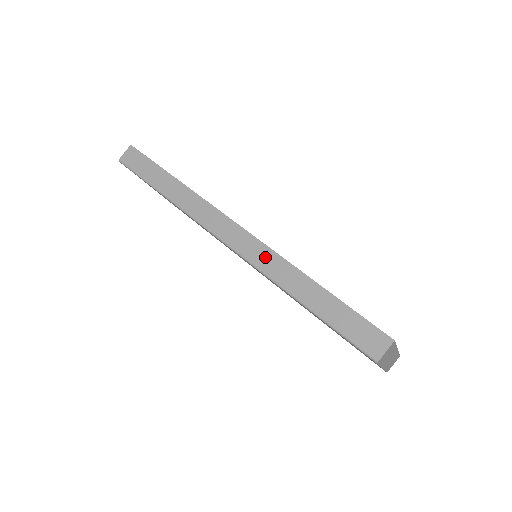
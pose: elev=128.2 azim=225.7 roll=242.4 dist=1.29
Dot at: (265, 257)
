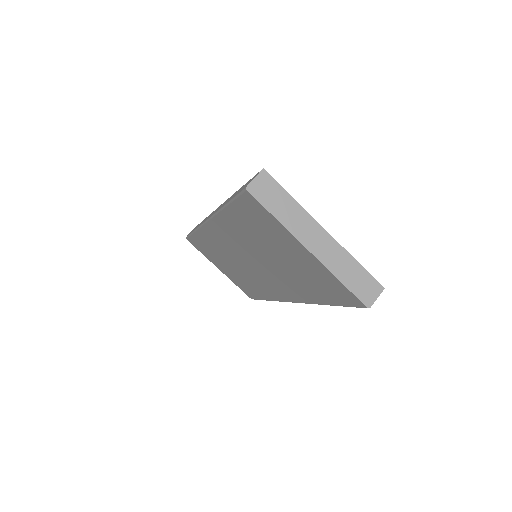
Dot at: (220, 206)
